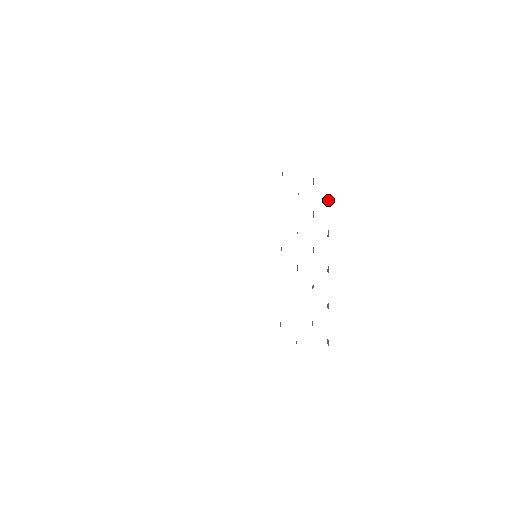
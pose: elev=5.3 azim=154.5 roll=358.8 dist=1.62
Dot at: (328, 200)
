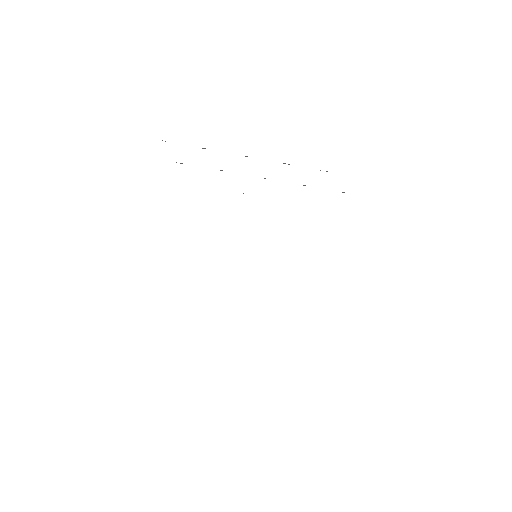
Dot at: occluded
